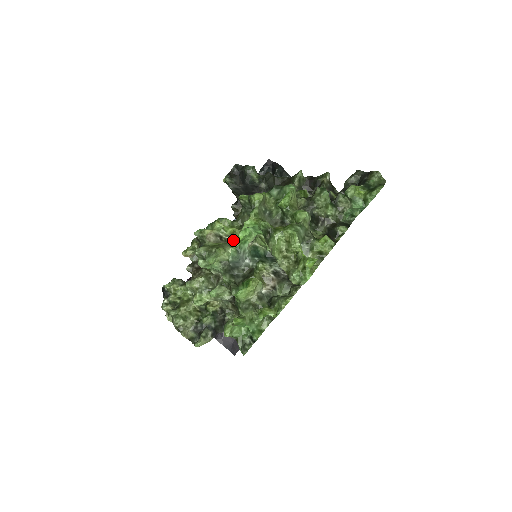
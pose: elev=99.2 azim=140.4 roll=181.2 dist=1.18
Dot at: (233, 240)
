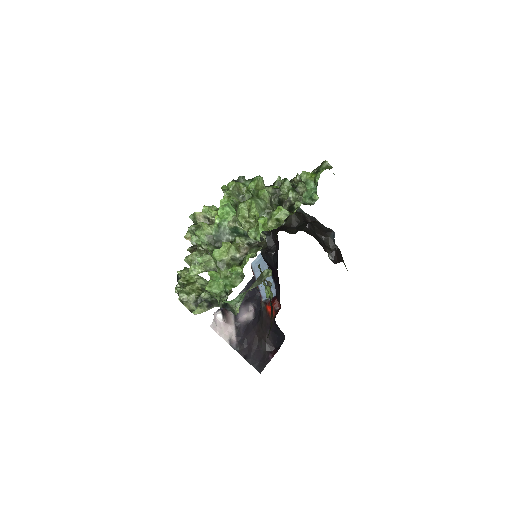
Dot at: (215, 218)
